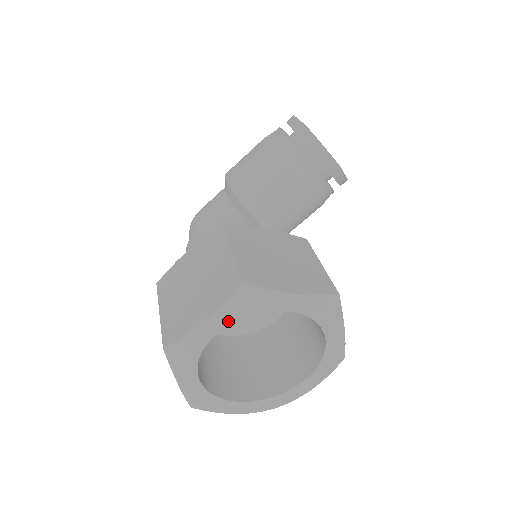
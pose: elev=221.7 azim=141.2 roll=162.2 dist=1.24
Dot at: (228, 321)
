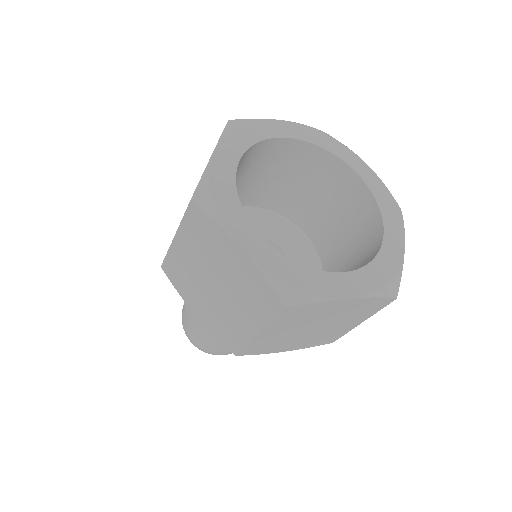
Dot at: (240, 149)
